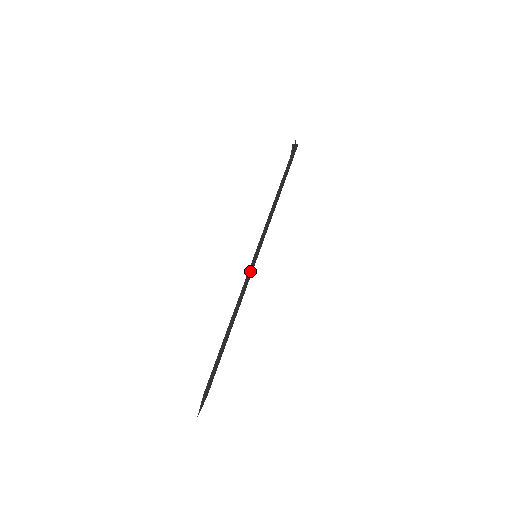
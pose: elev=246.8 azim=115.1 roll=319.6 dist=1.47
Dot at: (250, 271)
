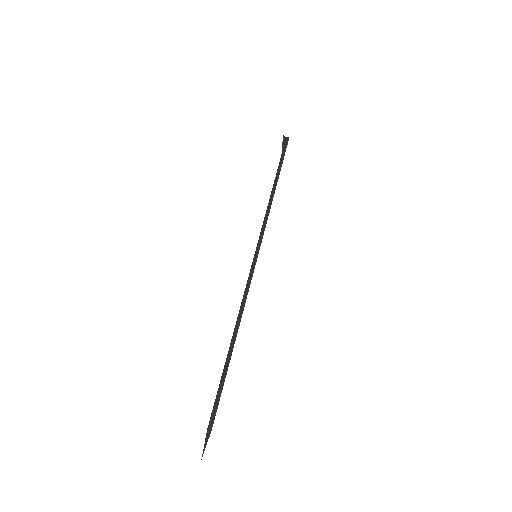
Dot at: occluded
